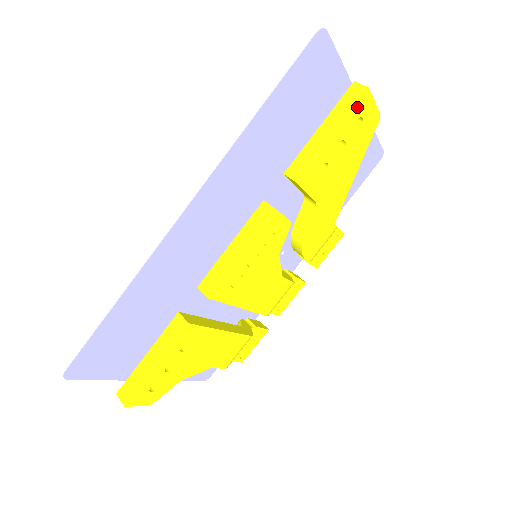
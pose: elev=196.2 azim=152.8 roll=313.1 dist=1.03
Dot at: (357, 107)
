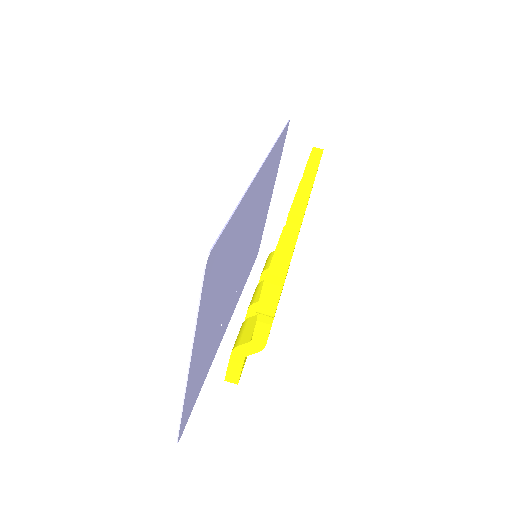
Dot at: occluded
